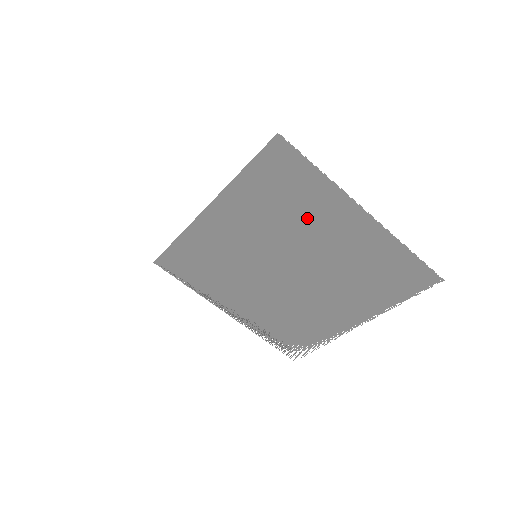
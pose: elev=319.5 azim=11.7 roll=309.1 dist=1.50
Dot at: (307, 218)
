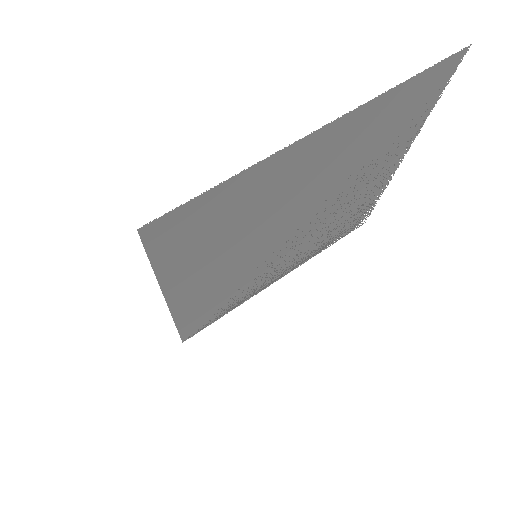
Dot at: (268, 201)
